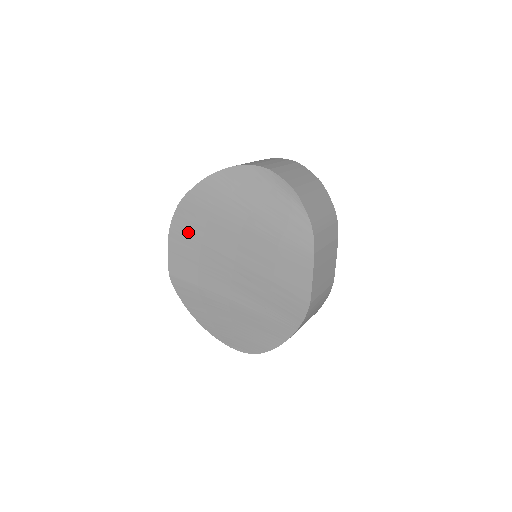
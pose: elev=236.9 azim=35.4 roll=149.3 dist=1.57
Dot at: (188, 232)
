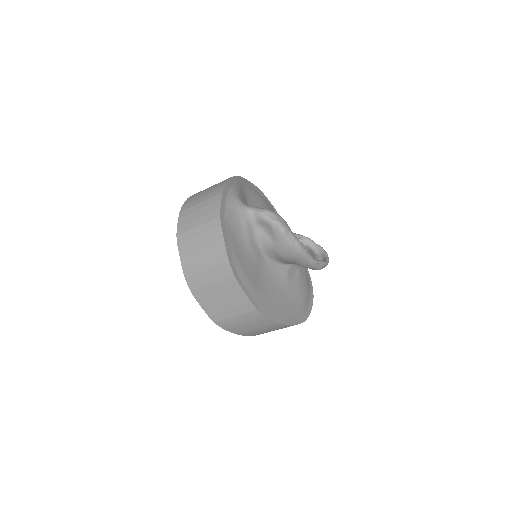
Dot at: occluded
